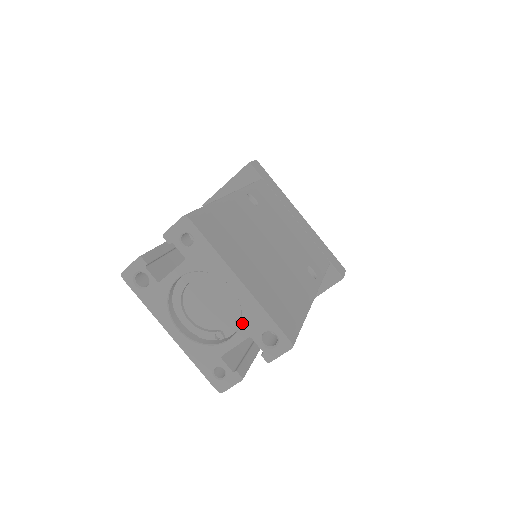
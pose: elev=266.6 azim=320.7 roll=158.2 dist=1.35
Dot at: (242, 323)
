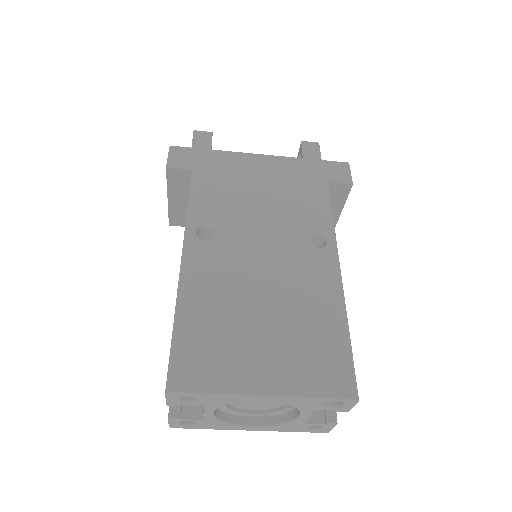
Dot at: (298, 408)
